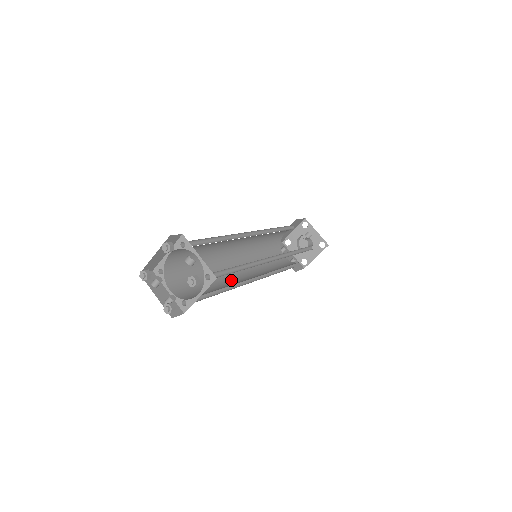
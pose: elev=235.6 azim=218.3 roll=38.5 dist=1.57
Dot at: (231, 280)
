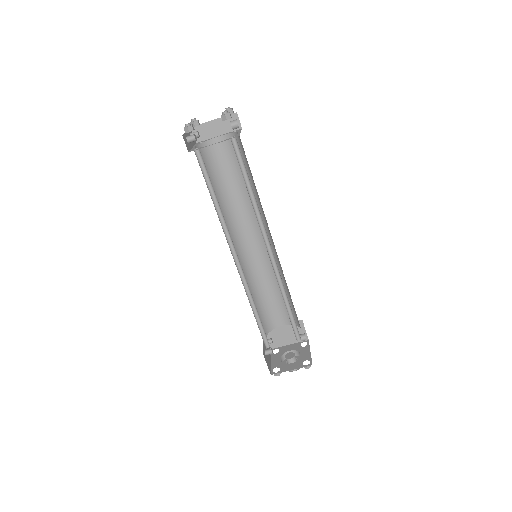
Dot at: (226, 230)
